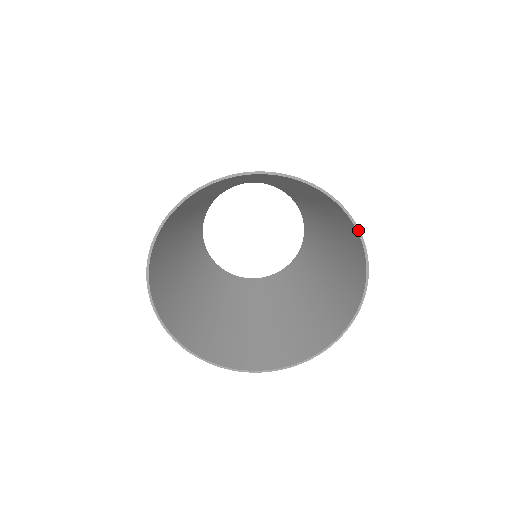
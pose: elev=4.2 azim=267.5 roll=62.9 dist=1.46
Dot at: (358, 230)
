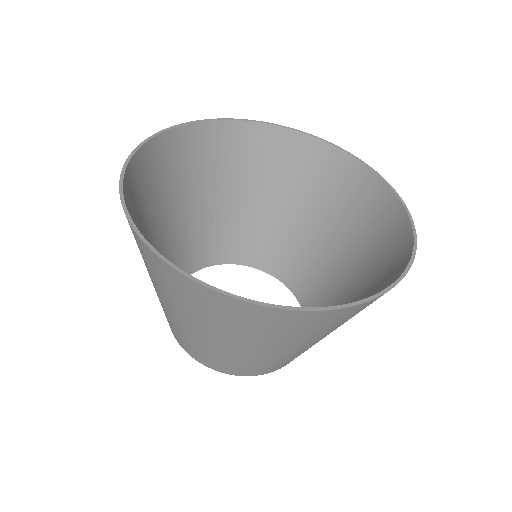
Dot at: (369, 167)
